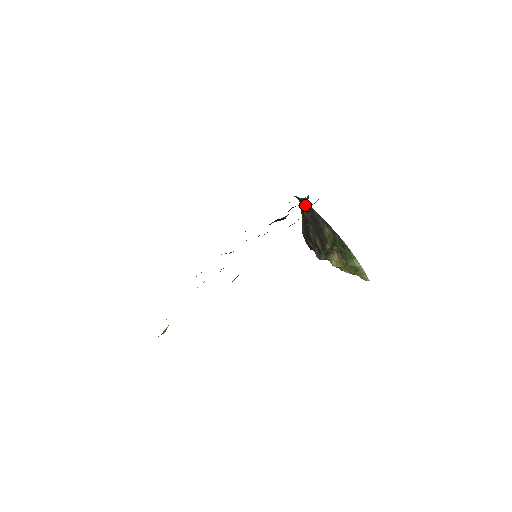
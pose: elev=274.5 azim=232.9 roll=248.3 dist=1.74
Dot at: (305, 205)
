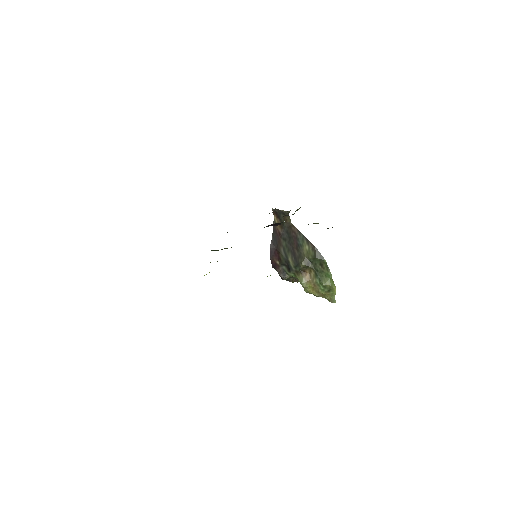
Dot at: (283, 219)
